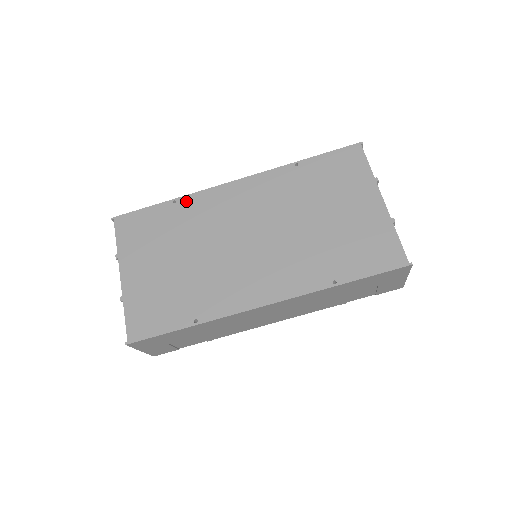
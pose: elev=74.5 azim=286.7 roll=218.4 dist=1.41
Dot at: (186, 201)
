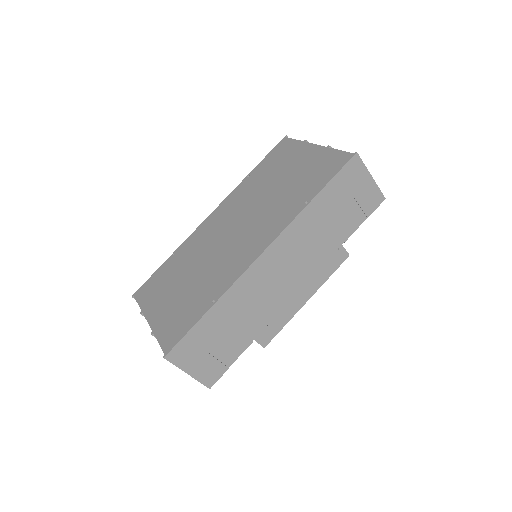
Dot at: (181, 248)
